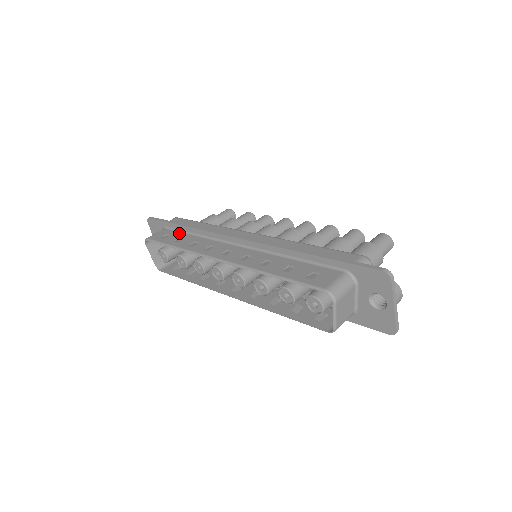
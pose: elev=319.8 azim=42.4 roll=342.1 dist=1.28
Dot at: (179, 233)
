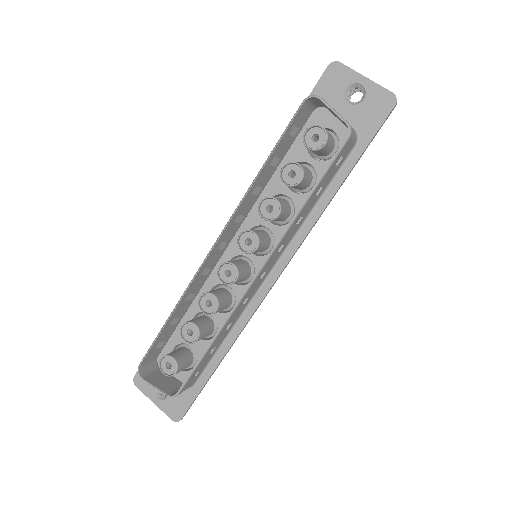
Dot at: (171, 329)
